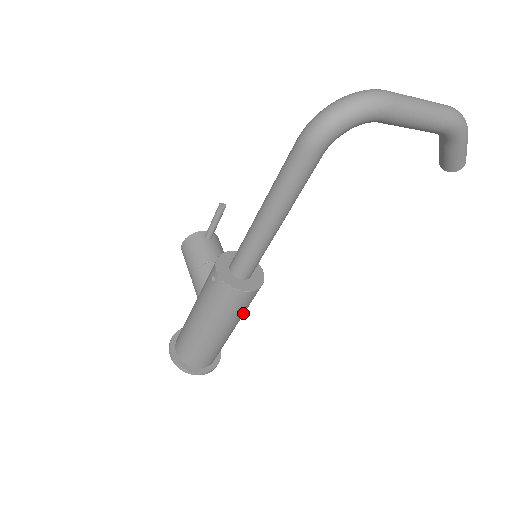
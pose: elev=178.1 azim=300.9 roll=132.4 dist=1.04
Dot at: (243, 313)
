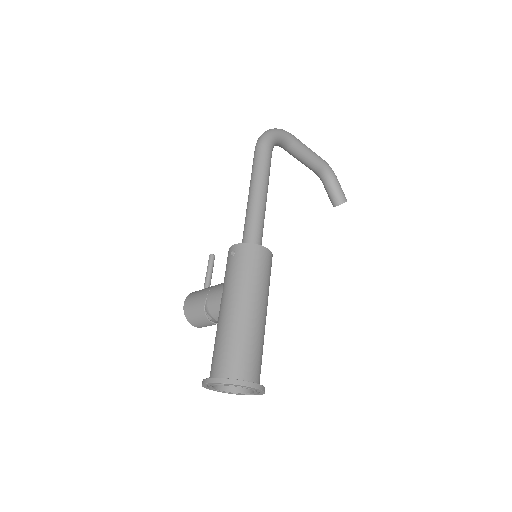
Dot at: (268, 289)
